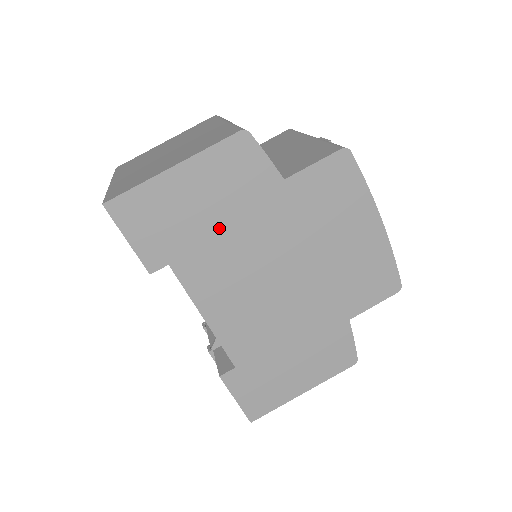
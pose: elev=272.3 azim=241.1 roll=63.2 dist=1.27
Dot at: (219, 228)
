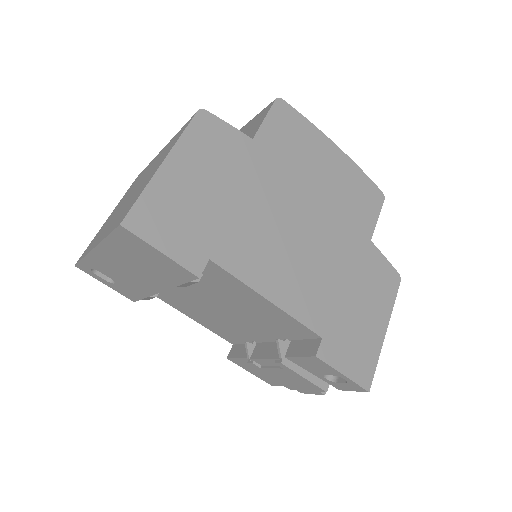
Dot at: (230, 203)
